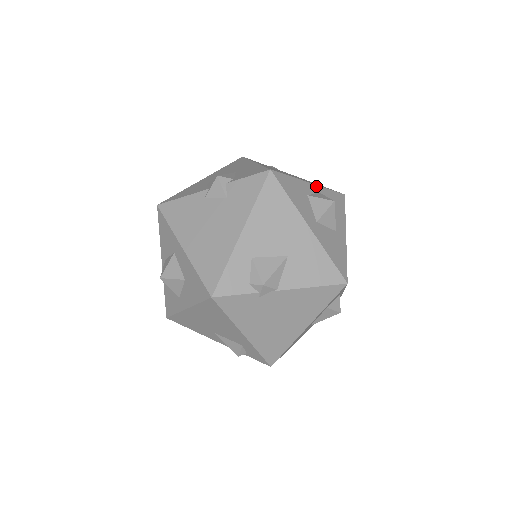
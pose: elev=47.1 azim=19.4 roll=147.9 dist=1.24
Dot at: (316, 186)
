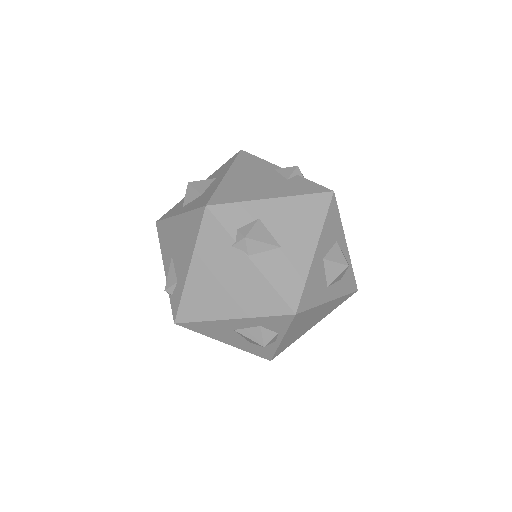
Dot at: (347, 251)
